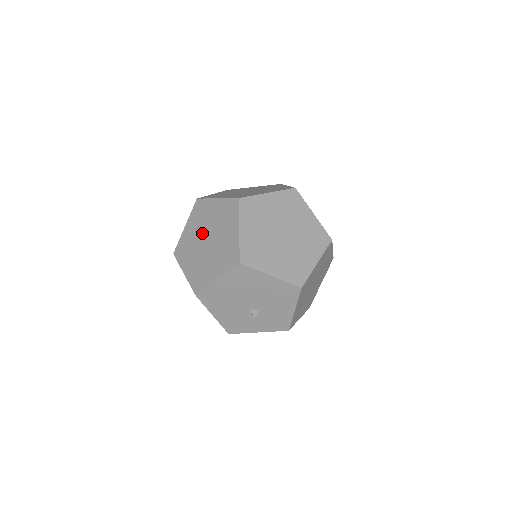
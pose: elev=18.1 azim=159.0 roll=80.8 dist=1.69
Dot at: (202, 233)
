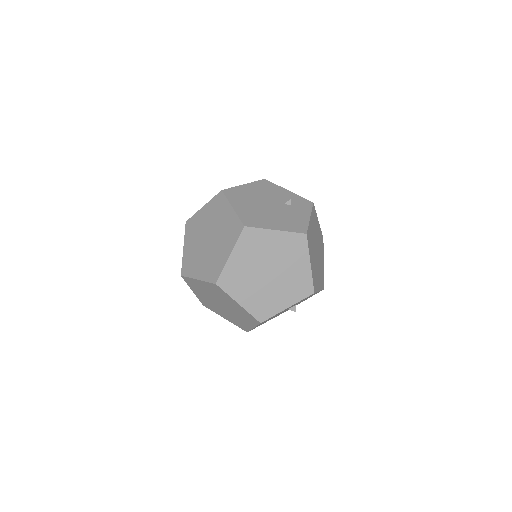
Dot at: (211, 299)
